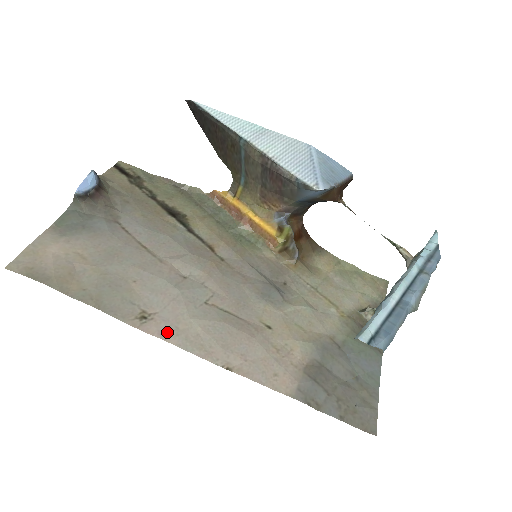
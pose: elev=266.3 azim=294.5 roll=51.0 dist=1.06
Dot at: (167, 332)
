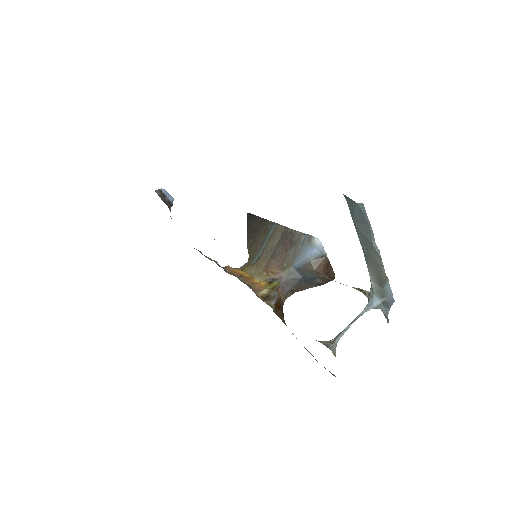
Dot at: occluded
